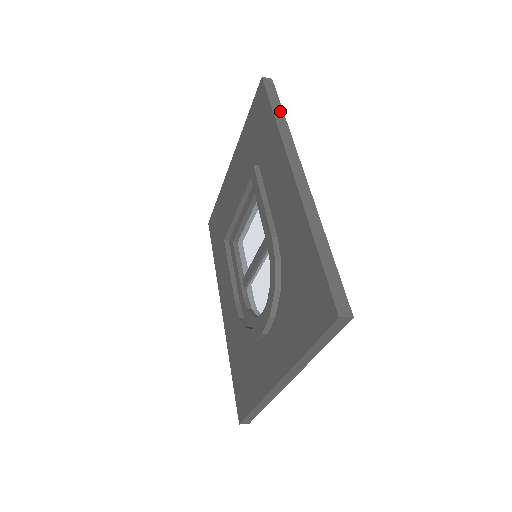
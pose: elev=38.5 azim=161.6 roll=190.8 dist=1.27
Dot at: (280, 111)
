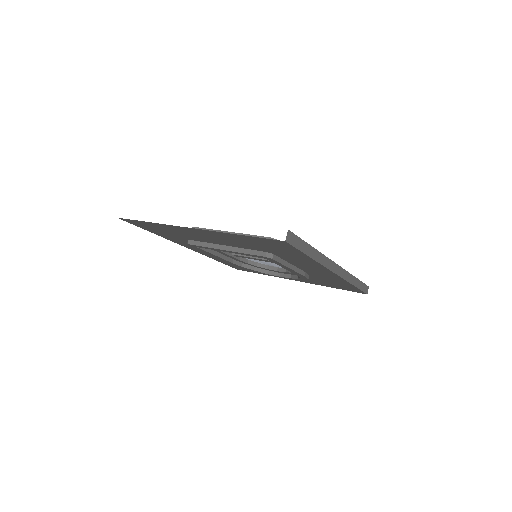
Dot at: (310, 249)
